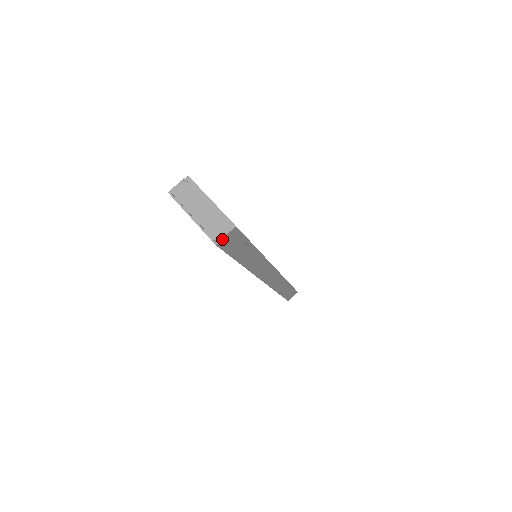
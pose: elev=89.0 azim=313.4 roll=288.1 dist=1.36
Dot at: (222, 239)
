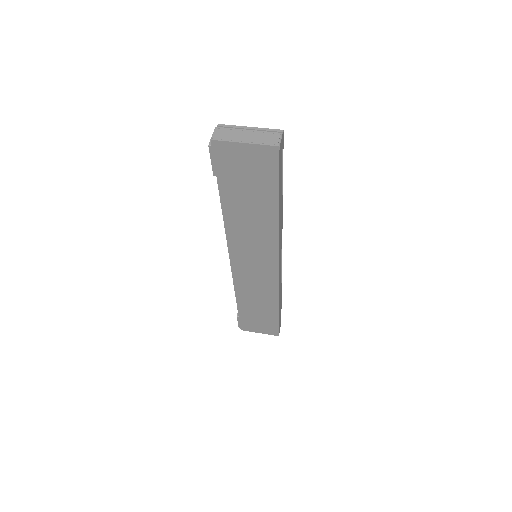
Dot at: (280, 142)
